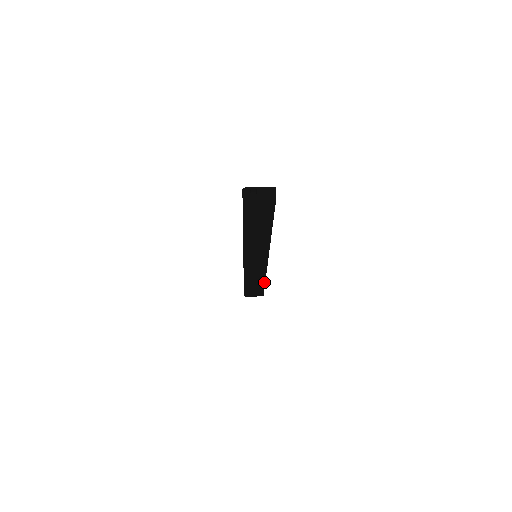
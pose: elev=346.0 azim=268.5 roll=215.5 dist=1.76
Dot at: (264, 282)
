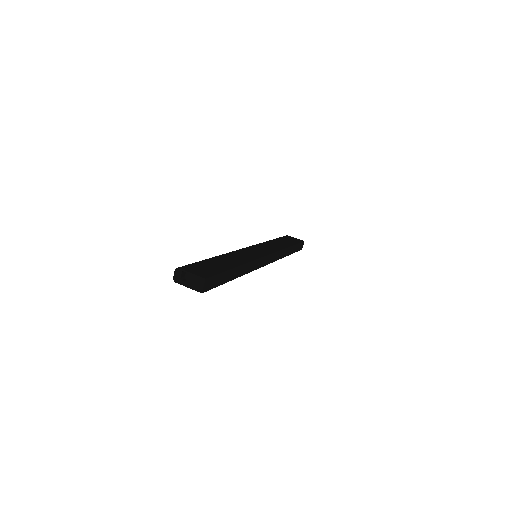
Dot at: (287, 255)
